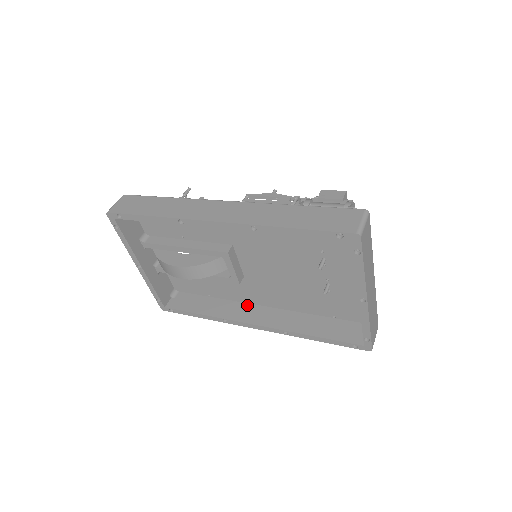
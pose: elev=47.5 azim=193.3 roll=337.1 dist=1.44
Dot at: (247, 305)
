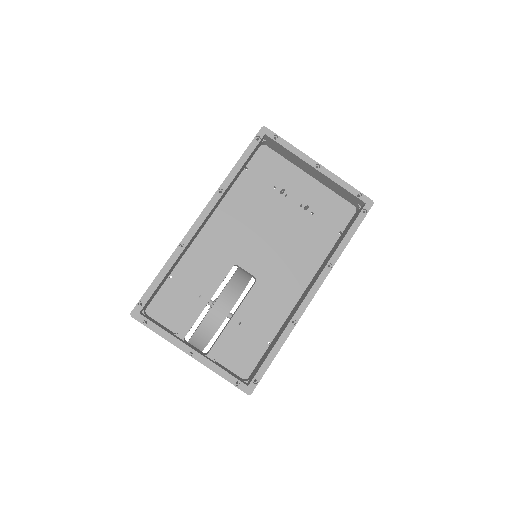
Dot at: (295, 305)
